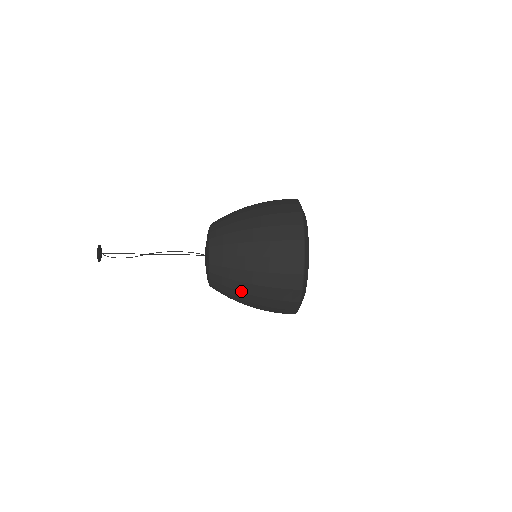
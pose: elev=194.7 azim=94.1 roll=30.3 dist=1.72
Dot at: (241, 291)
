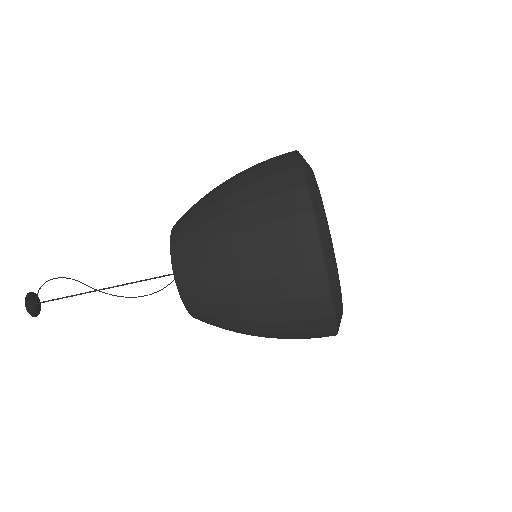
Dot at: (212, 219)
